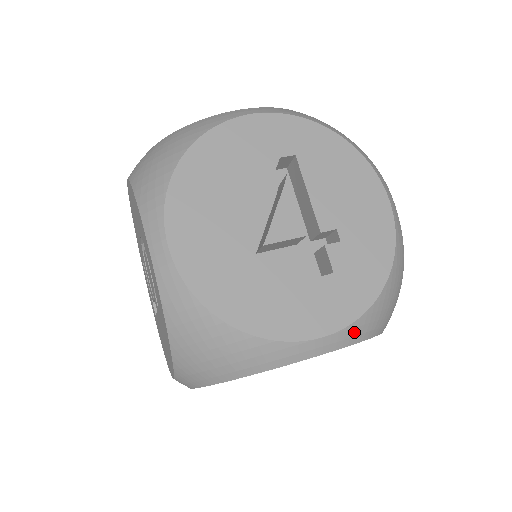
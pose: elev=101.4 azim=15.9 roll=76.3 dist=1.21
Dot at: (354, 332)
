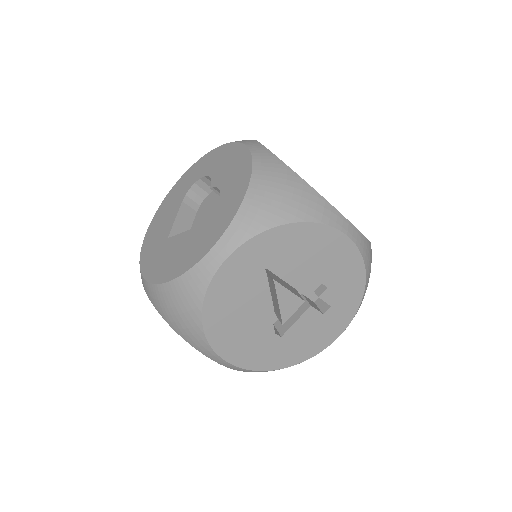
Dot at: occluded
